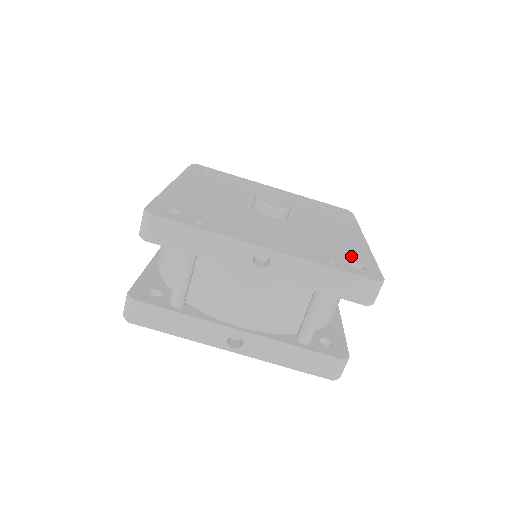
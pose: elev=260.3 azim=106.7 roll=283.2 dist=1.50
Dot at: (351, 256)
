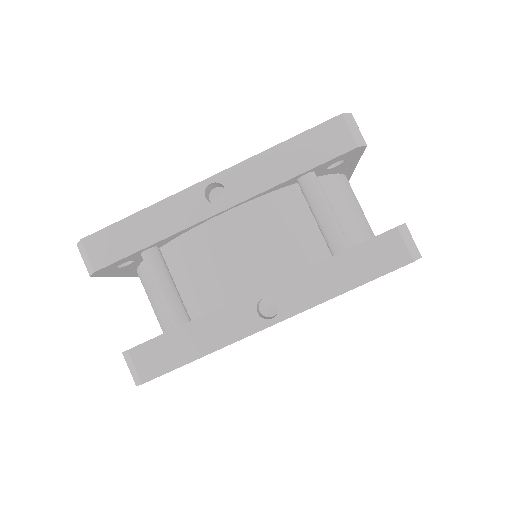
Dot at: occluded
